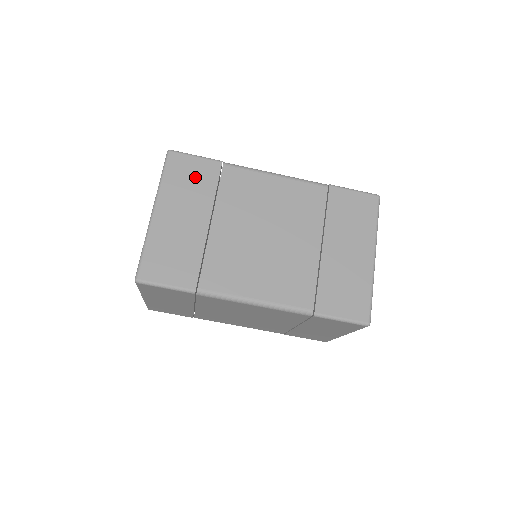
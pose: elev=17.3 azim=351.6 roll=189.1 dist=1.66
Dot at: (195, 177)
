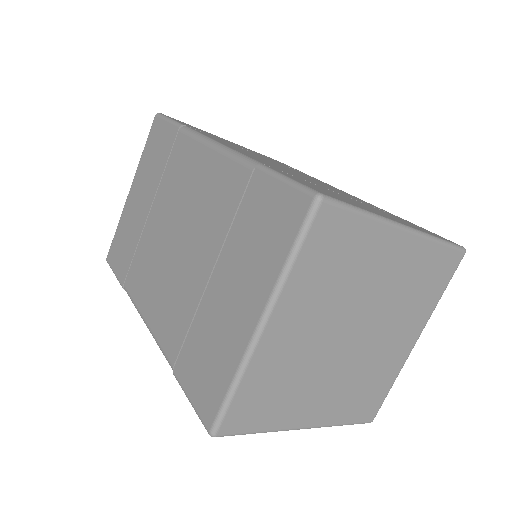
Dot at: (159, 149)
